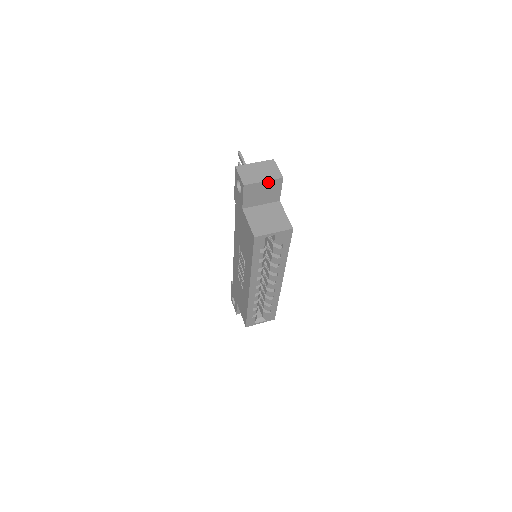
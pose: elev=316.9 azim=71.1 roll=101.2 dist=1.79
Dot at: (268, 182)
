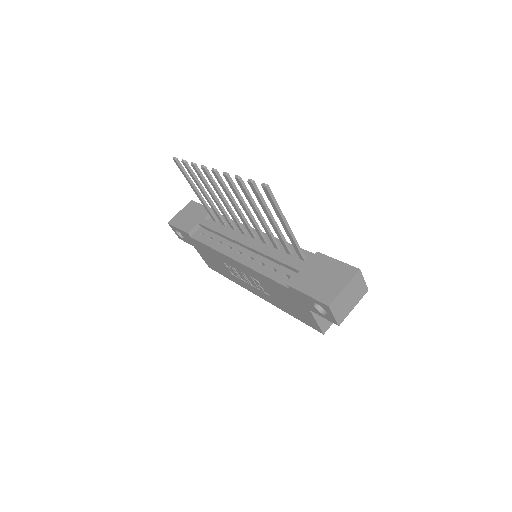
Dot at: (355, 302)
